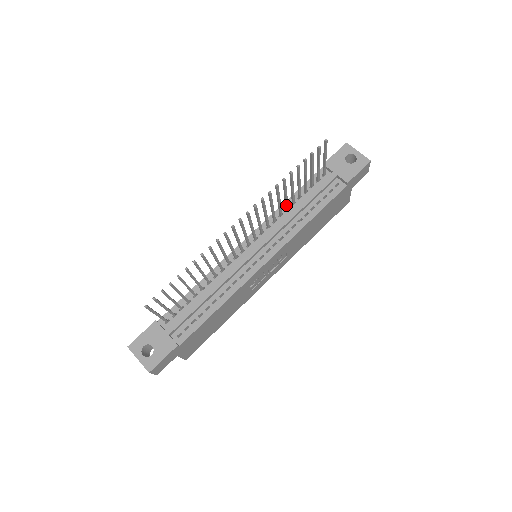
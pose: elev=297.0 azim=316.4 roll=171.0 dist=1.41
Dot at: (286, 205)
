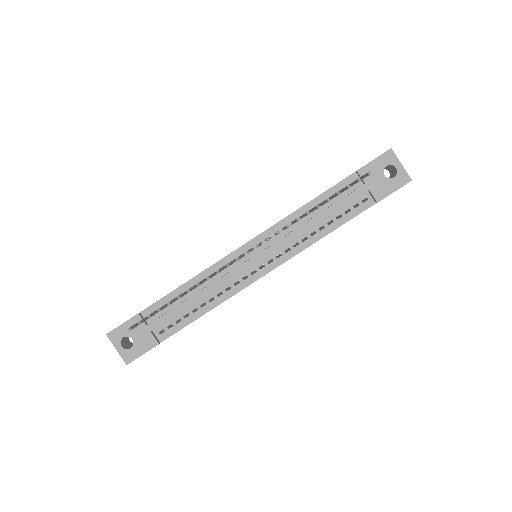
Dot at: (302, 217)
